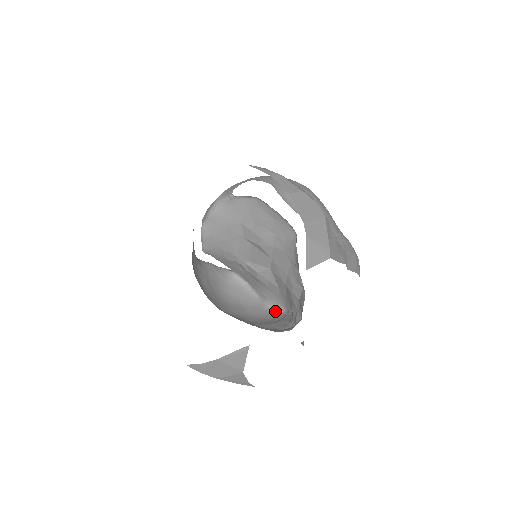
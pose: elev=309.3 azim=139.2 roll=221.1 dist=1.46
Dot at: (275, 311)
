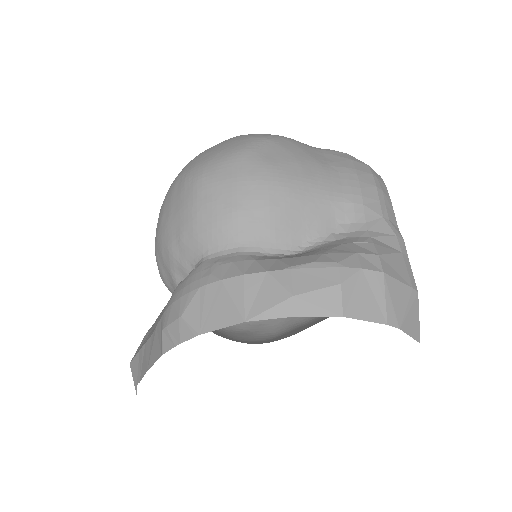
Dot at: occluded
